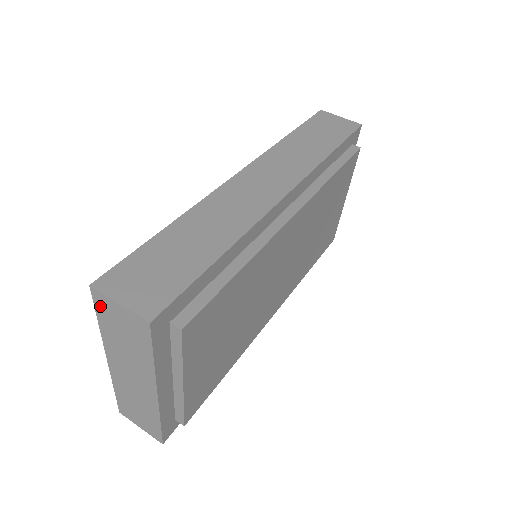
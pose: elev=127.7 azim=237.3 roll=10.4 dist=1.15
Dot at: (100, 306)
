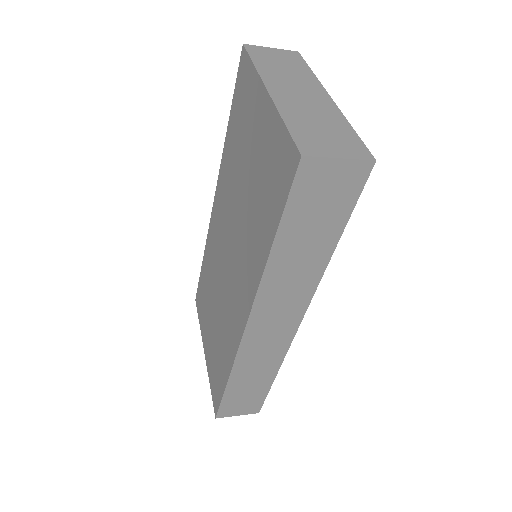
Dot at: (254, 52)
